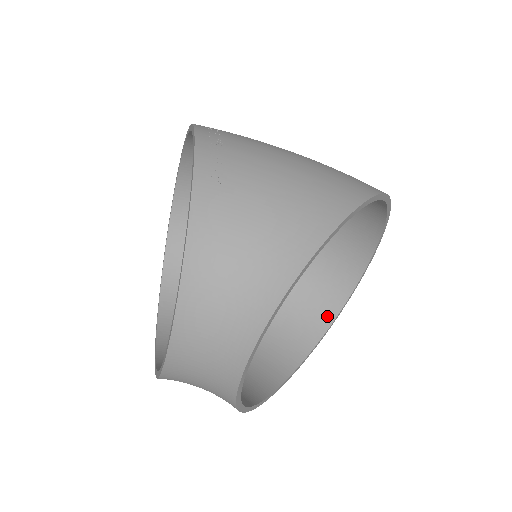
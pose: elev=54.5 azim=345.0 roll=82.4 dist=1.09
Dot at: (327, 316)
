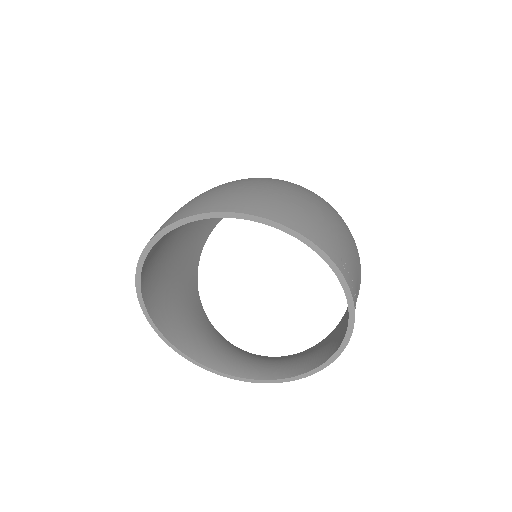
Dot at: occluded
